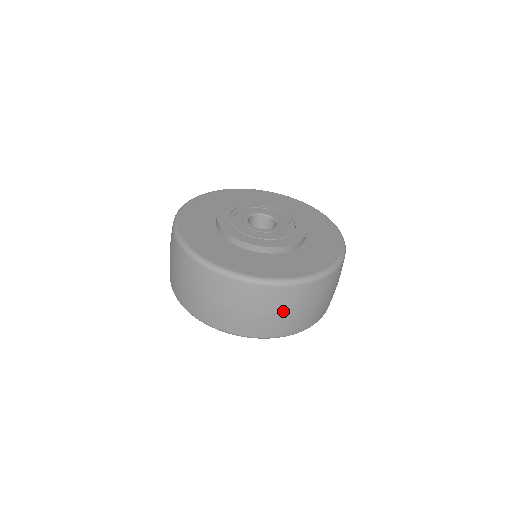
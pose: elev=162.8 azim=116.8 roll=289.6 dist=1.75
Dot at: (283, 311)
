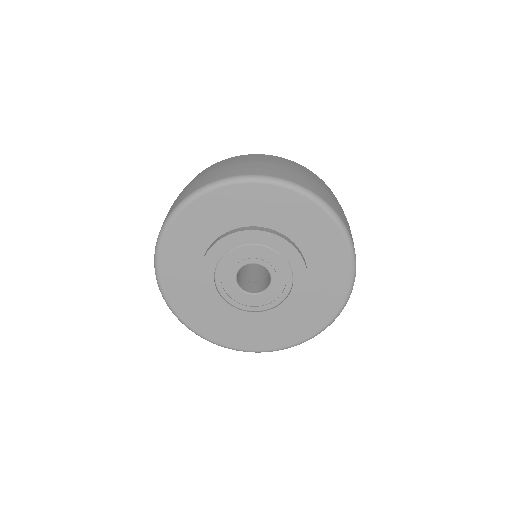
Dot at: occluded
